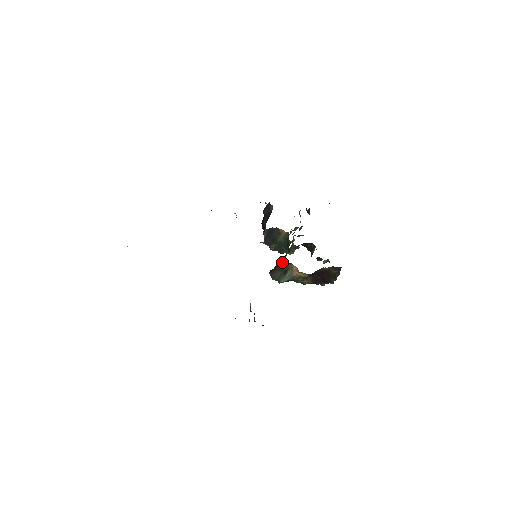
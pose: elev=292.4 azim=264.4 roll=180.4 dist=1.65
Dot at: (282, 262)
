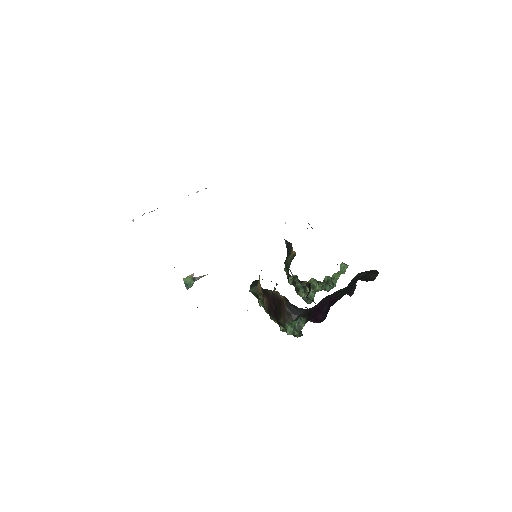
Dot at: occluded
